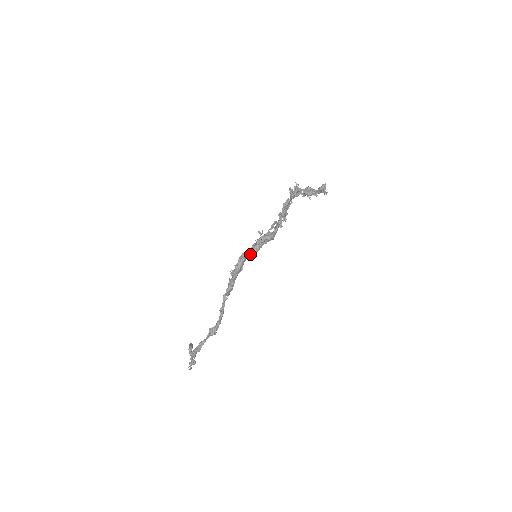
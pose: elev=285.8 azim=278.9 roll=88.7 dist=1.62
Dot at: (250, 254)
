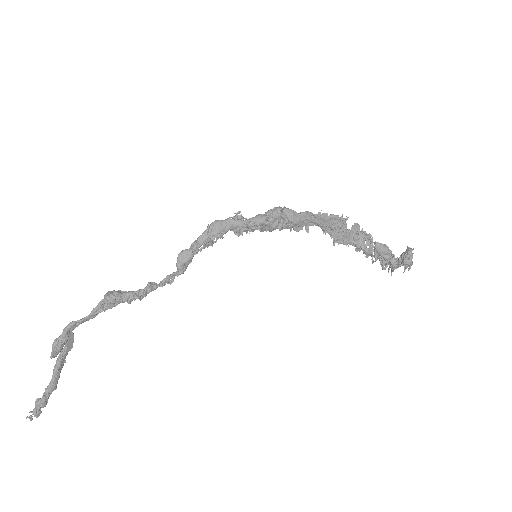
Dot at: (247, 219)
